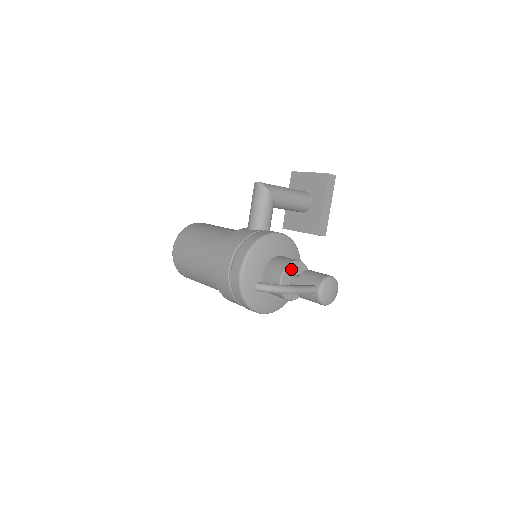
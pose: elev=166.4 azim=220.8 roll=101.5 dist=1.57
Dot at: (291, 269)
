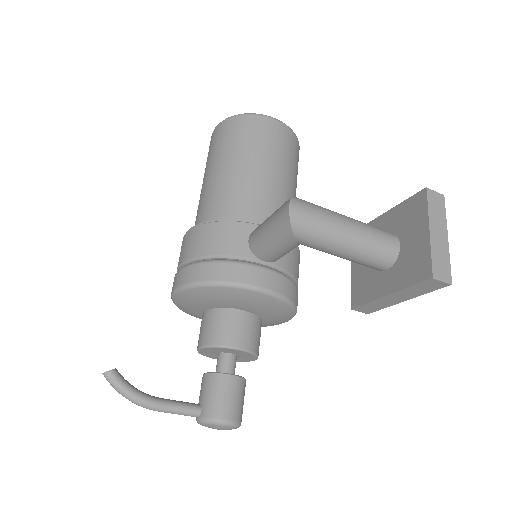
Dot at: (222, 349)
